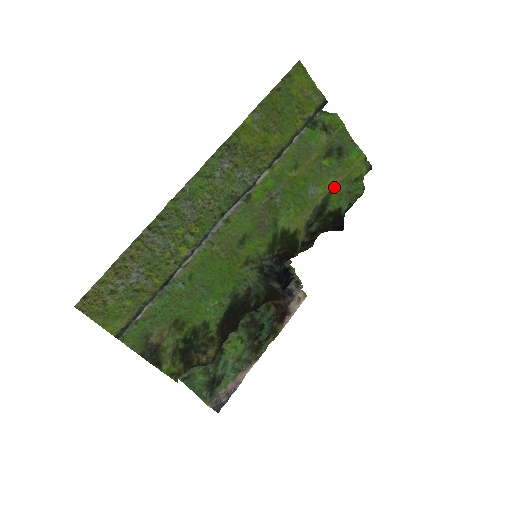
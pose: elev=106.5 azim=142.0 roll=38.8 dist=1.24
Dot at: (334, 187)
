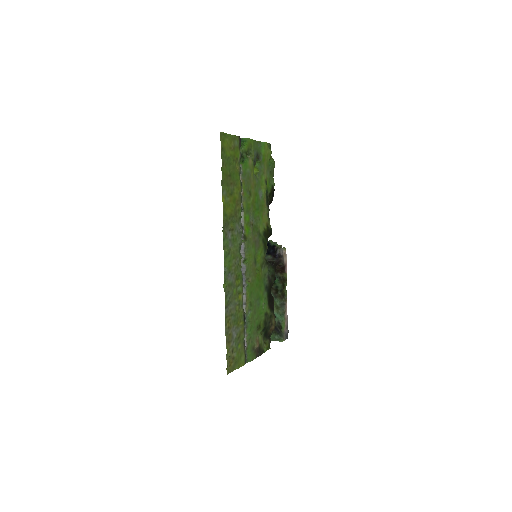
Dot at: (266, 180)
